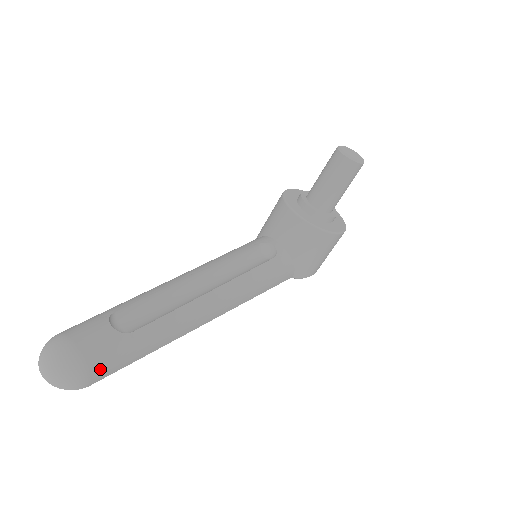
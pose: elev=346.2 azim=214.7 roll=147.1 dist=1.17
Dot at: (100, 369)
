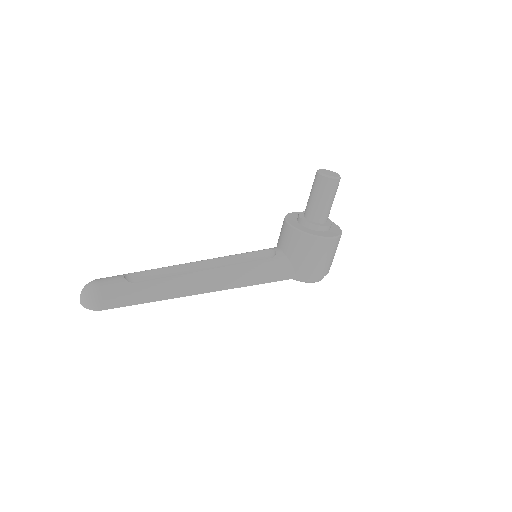
Dot at: (110, 300)
